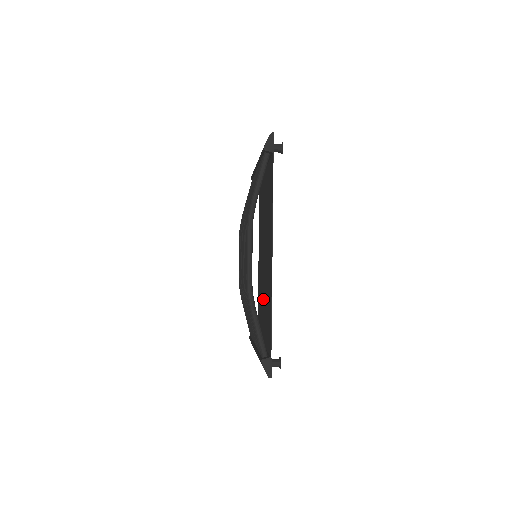
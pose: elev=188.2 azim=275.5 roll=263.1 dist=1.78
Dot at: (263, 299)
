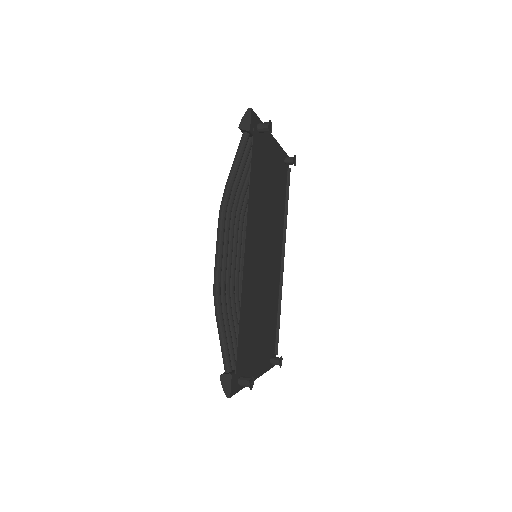
Dot at: (262, 307)
